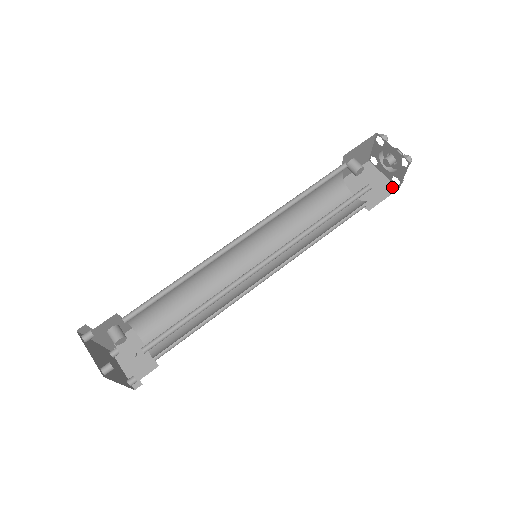
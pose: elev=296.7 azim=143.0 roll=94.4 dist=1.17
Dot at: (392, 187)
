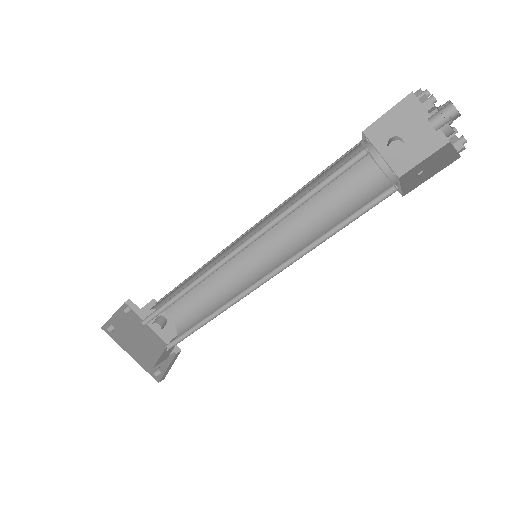
Dot at: (453, 159)
